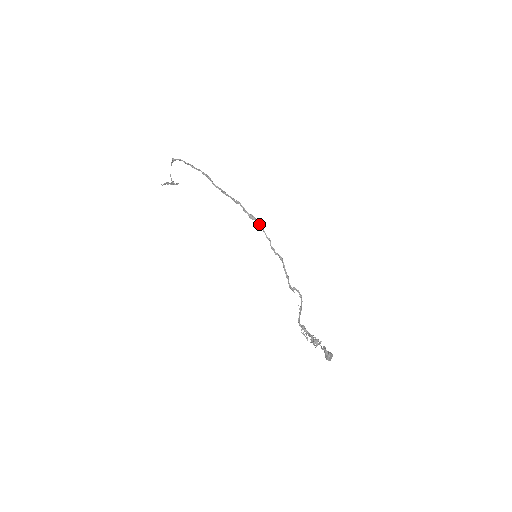
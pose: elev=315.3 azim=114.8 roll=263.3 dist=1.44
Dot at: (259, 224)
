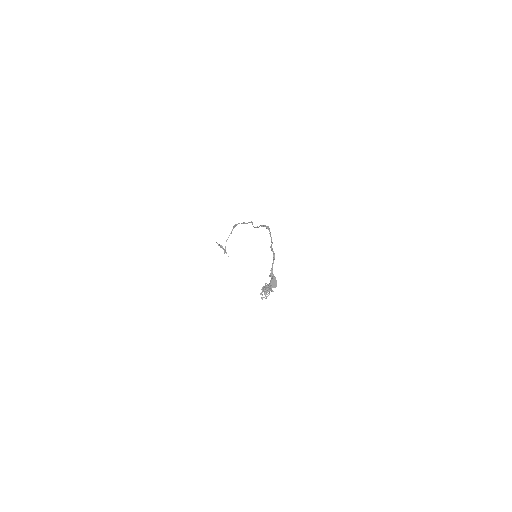
Dot at: (270, 233)
